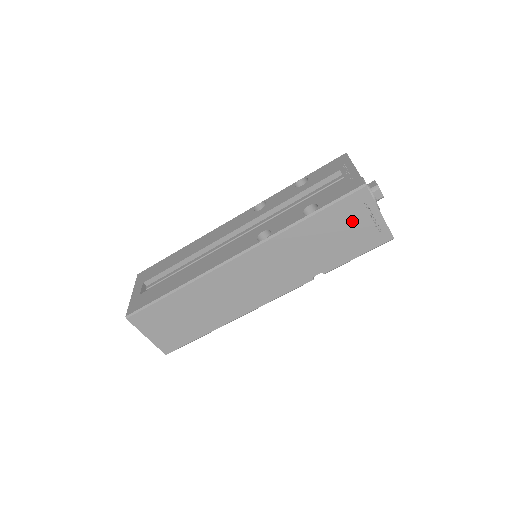
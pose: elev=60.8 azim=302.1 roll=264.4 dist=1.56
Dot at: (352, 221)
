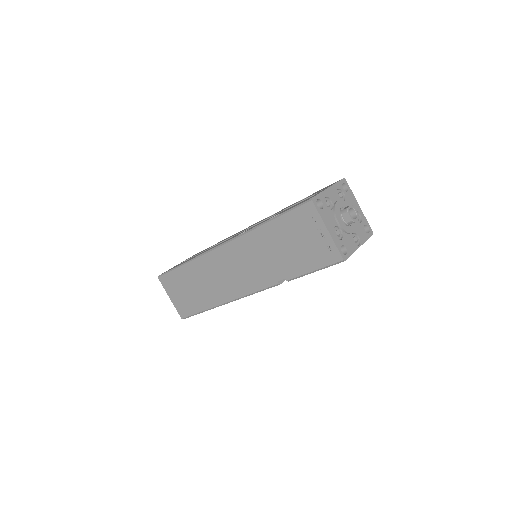
Dot at: (304, 233)
